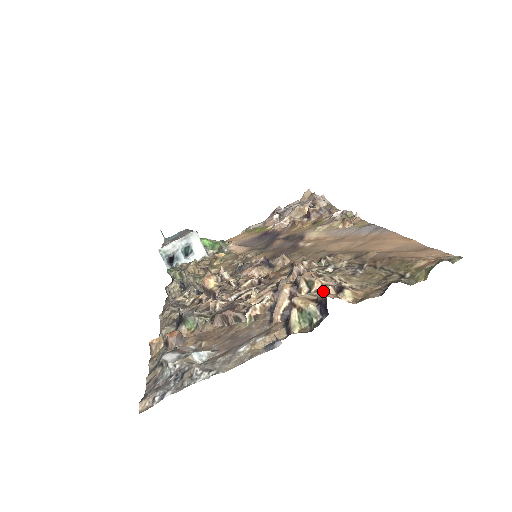
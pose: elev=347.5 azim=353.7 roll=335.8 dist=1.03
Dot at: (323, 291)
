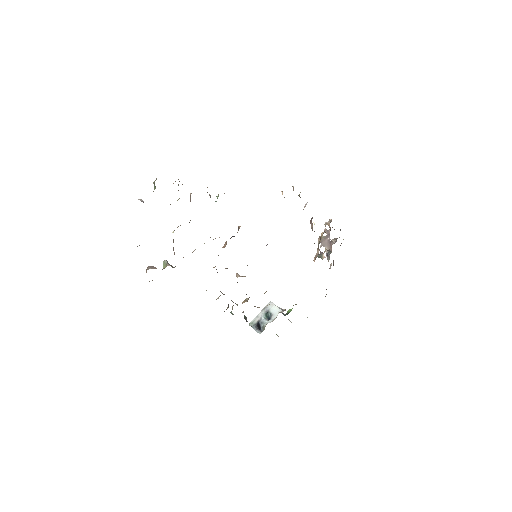
Dot at: occluded
